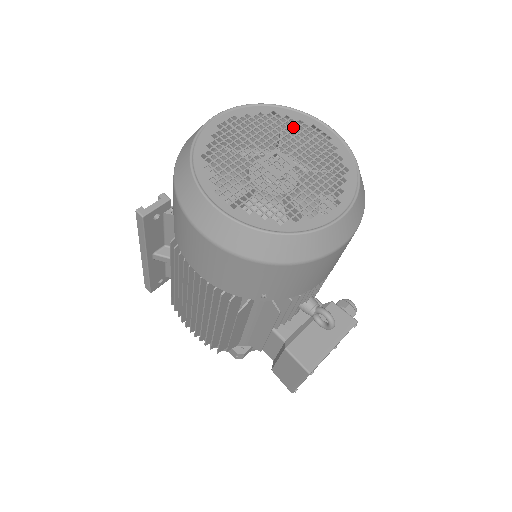
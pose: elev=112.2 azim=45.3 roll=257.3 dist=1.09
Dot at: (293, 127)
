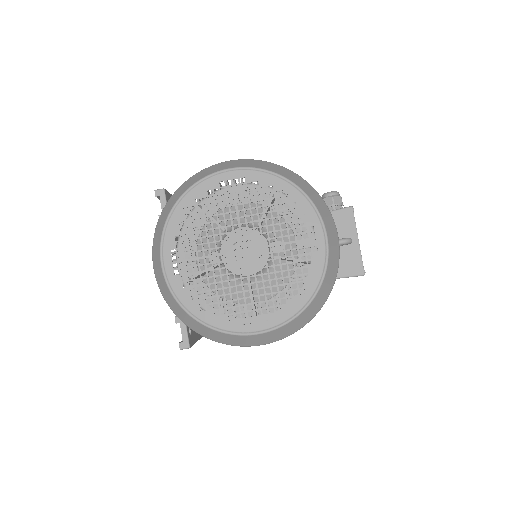
Dot at: occluded
